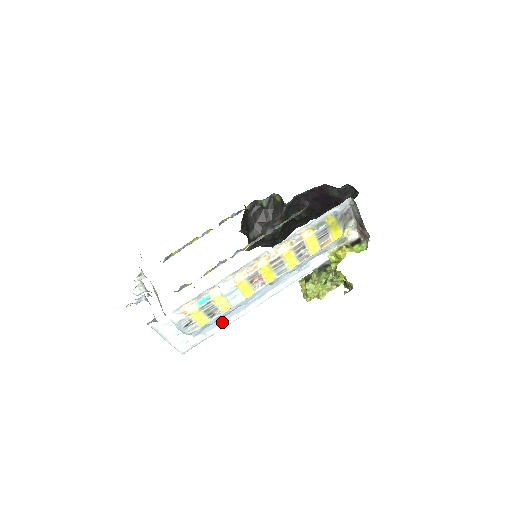
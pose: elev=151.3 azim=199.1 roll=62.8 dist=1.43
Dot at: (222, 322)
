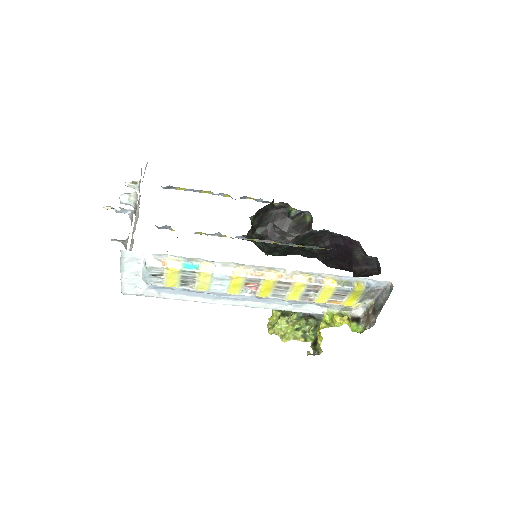
Dot at: (184, 294)
